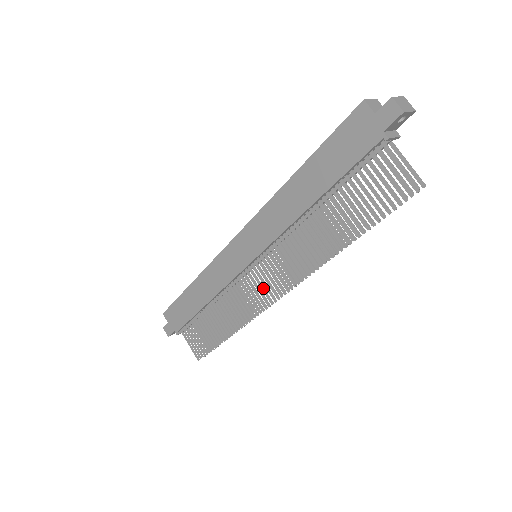
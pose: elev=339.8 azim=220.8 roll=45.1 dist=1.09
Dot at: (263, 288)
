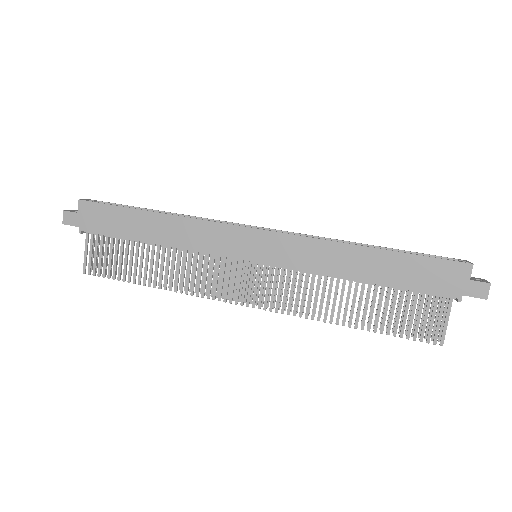
Dot at: occluded
